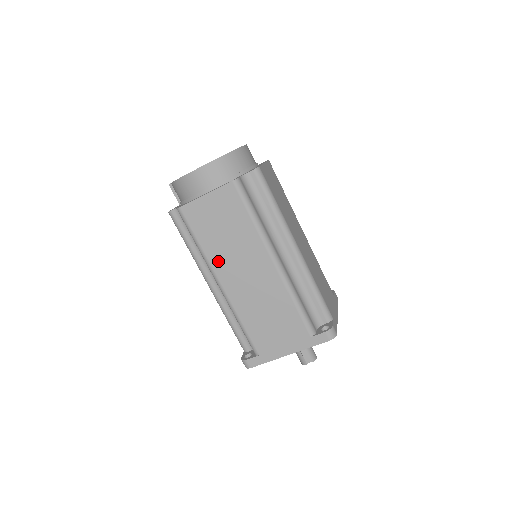
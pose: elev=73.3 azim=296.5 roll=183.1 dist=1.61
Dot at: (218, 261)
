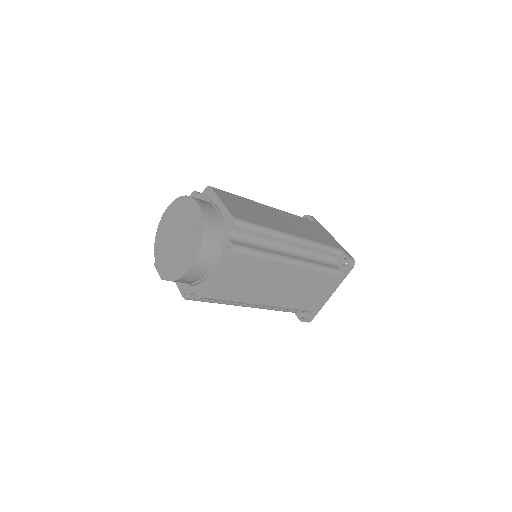
Dot at: (253, 297)
